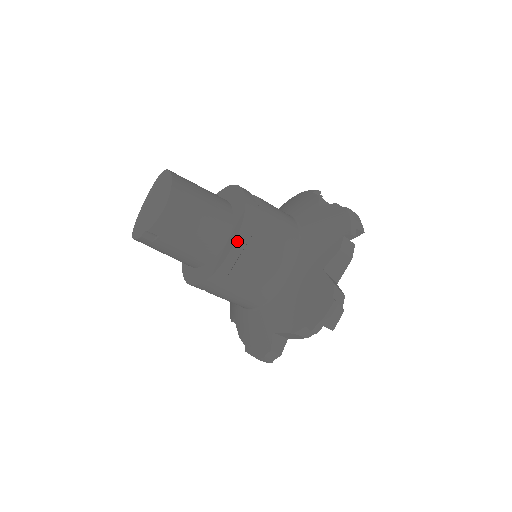
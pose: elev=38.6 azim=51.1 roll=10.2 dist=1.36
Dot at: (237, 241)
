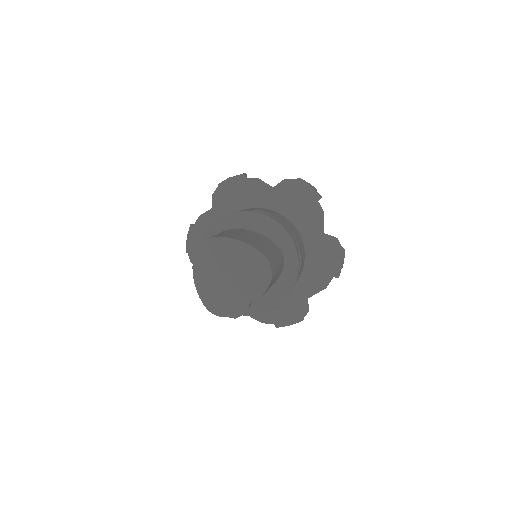
Dot at: (298, 255)
